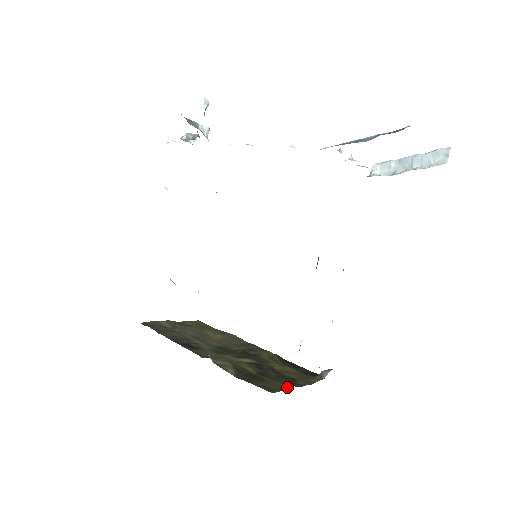
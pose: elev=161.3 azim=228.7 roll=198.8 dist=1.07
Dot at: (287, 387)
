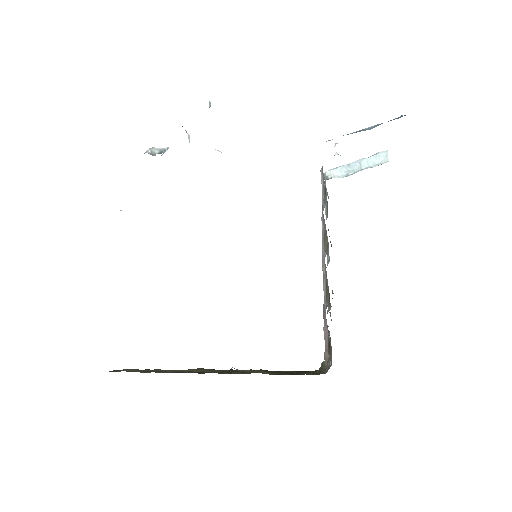
Dot at: (322, 372)
